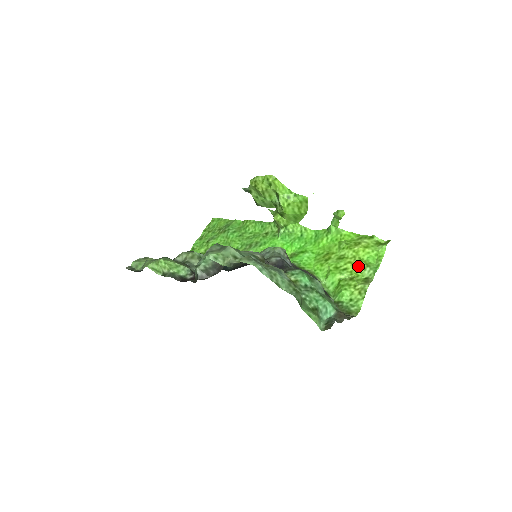
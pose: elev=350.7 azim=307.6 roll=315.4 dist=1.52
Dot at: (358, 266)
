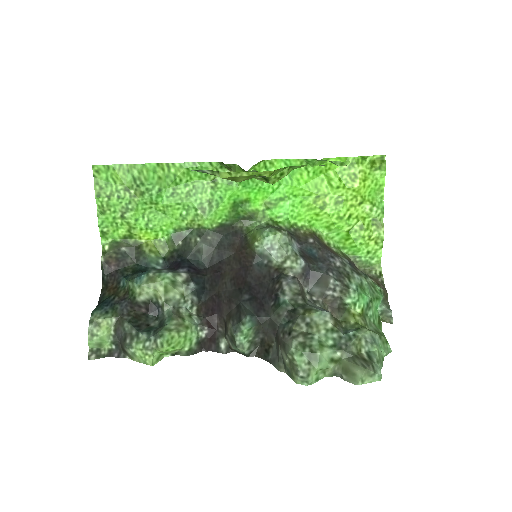
Dot at: (363, 208)
